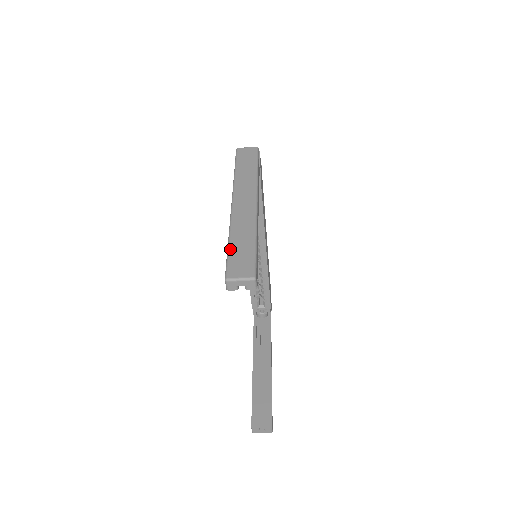
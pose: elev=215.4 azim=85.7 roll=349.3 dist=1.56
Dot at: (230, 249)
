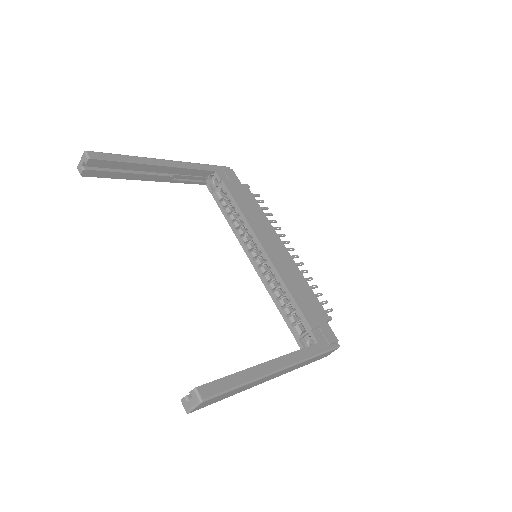
Dot at: occluded
